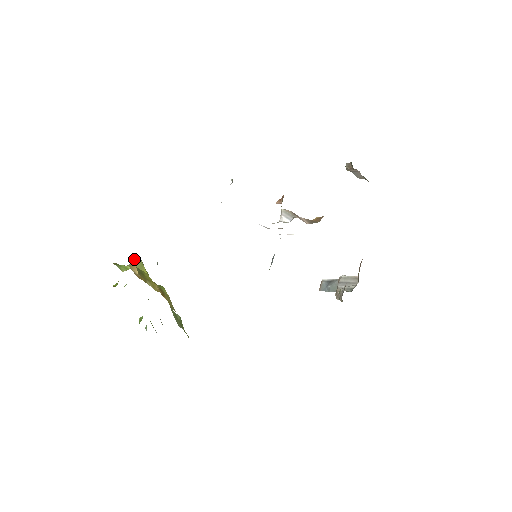
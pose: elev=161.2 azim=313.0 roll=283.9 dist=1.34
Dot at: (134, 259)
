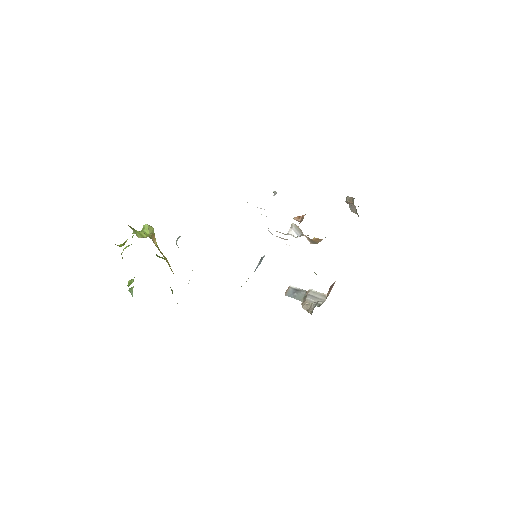
Dot at: (148, 227)
